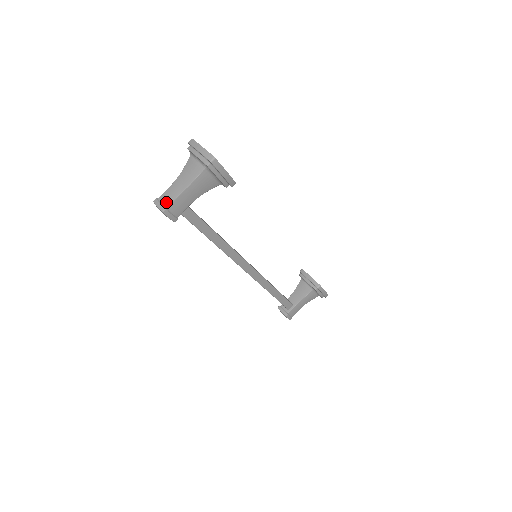
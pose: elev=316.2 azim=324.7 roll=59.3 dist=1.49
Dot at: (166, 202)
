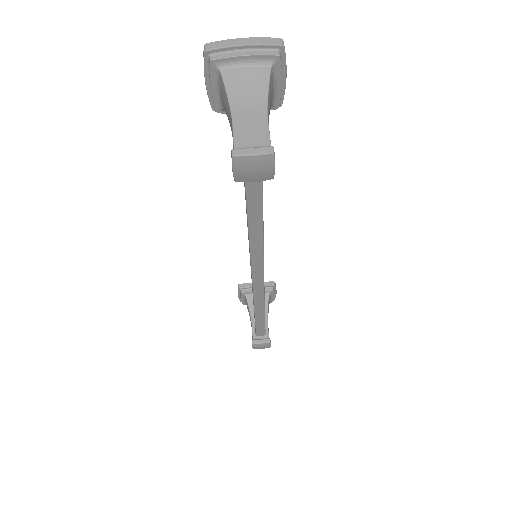
Dot at: (259, 141)
